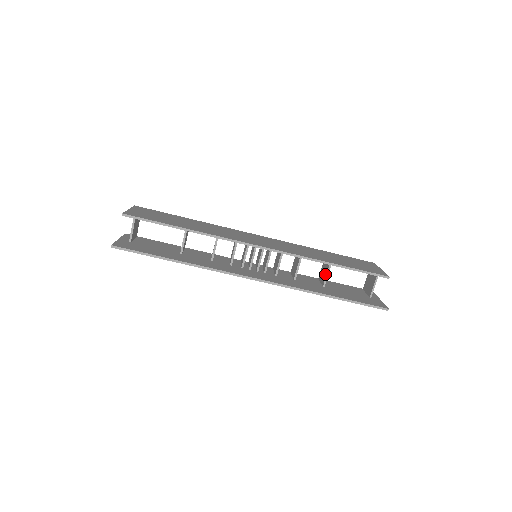
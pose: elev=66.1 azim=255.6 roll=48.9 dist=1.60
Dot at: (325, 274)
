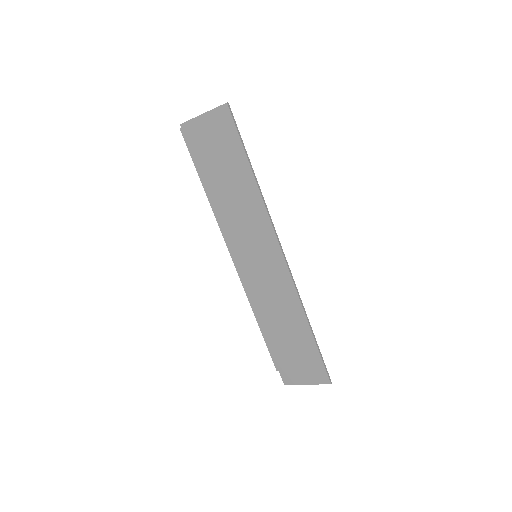
Dot at: occluded
